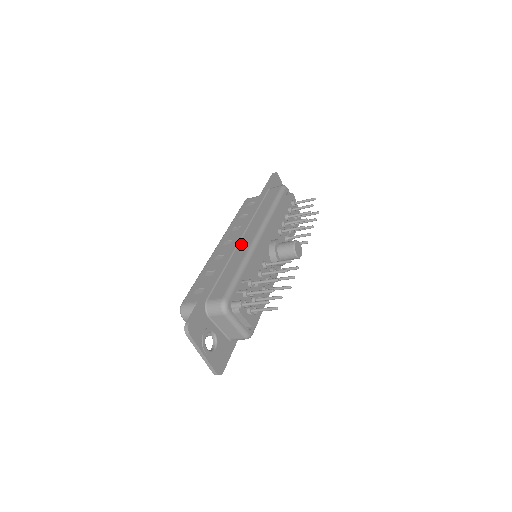
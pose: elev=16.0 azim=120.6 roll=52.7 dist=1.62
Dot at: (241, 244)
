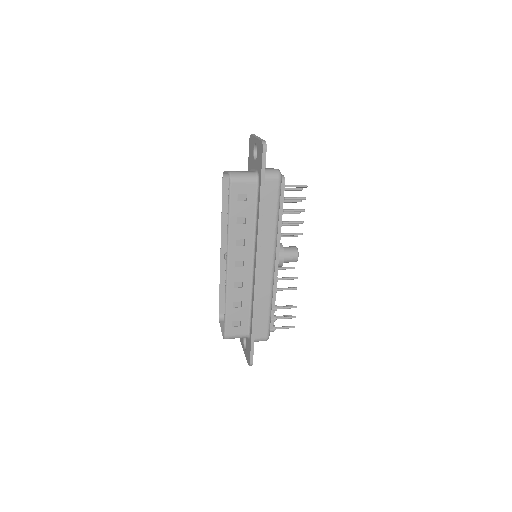
Dot at: (261, 277)
